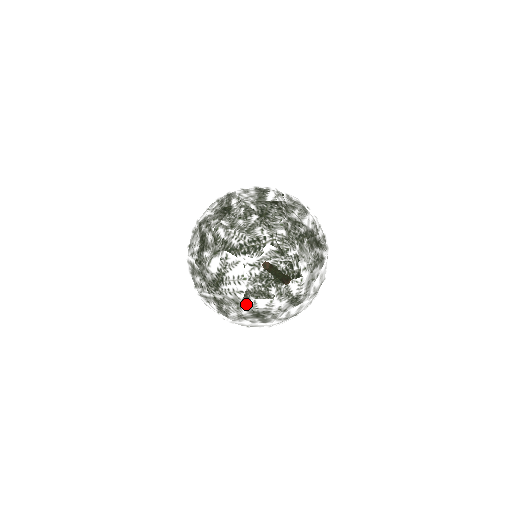
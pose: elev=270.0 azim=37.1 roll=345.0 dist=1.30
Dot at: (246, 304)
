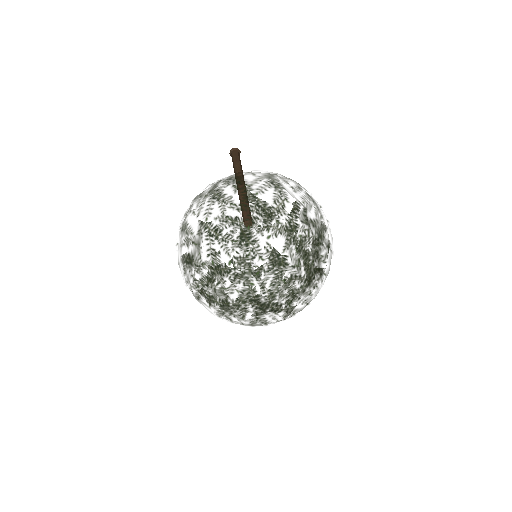
Dot at: (222, 319)
